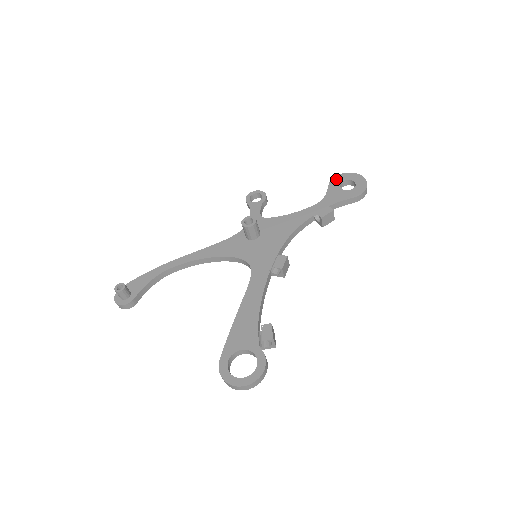
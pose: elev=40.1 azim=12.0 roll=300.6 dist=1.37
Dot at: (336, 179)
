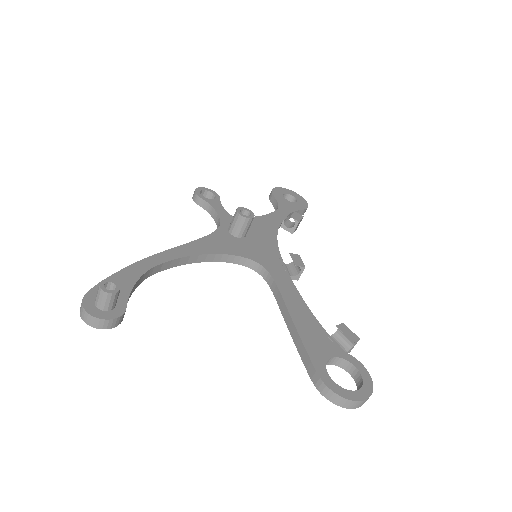
Dot at: (276, 191)
